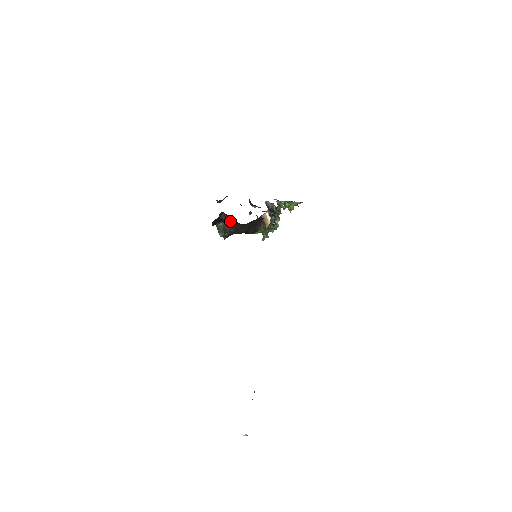
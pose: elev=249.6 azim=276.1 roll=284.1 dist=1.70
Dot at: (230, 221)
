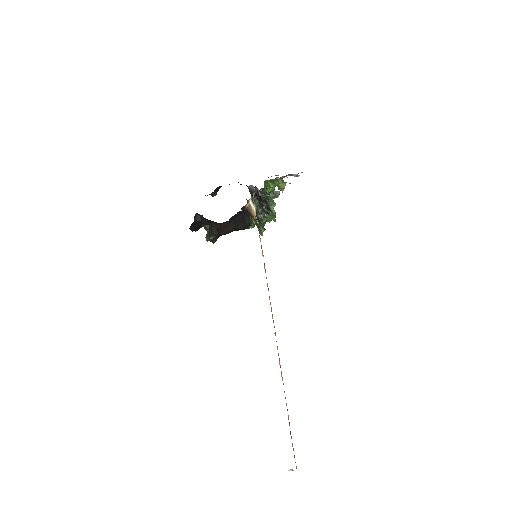
Dot at: (209, 222)
